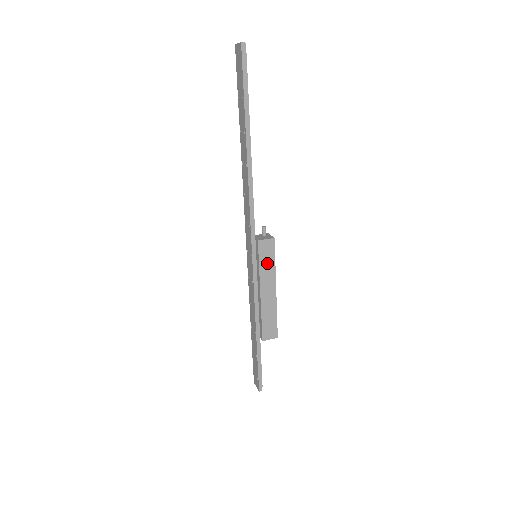
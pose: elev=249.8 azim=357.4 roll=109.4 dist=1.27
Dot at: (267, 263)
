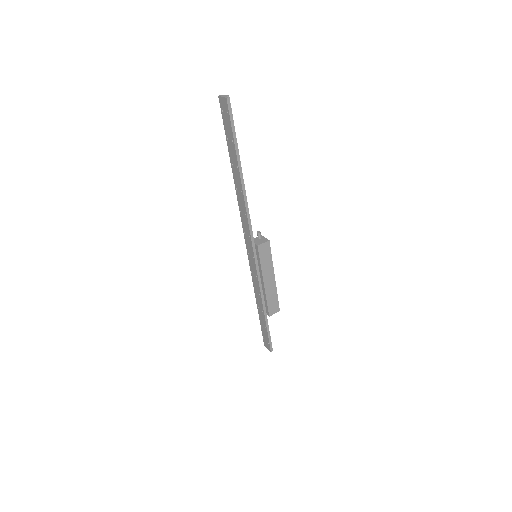
Dot at: (266, 260)
